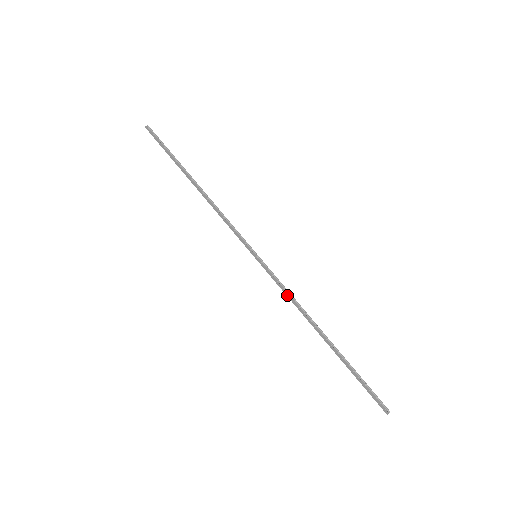
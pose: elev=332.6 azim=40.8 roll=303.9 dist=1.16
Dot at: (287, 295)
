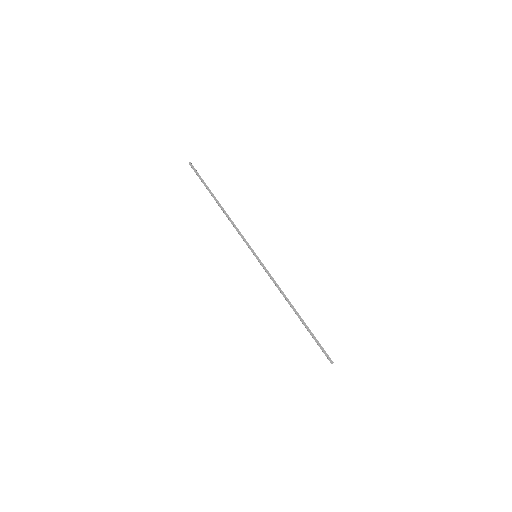
Dot at: (275, 282)
